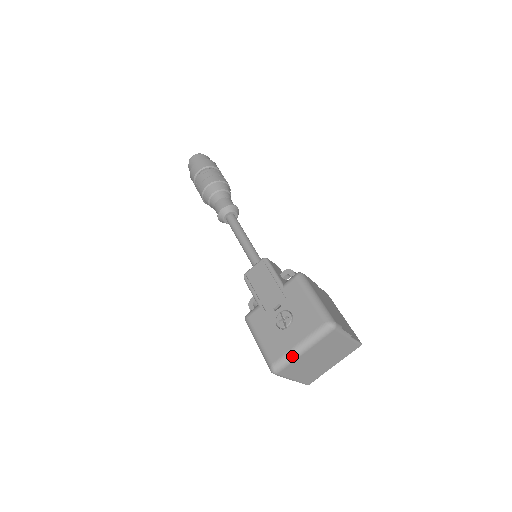
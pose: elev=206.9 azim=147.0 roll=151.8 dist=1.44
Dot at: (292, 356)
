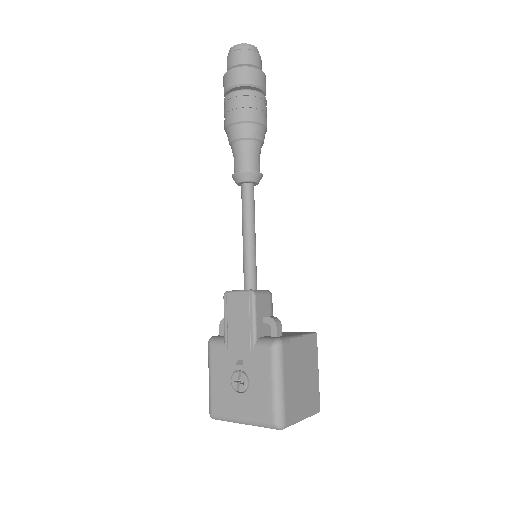
Dot at: (232, 421)
